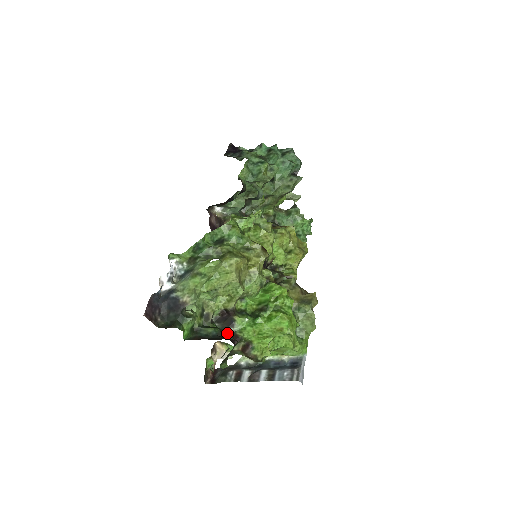
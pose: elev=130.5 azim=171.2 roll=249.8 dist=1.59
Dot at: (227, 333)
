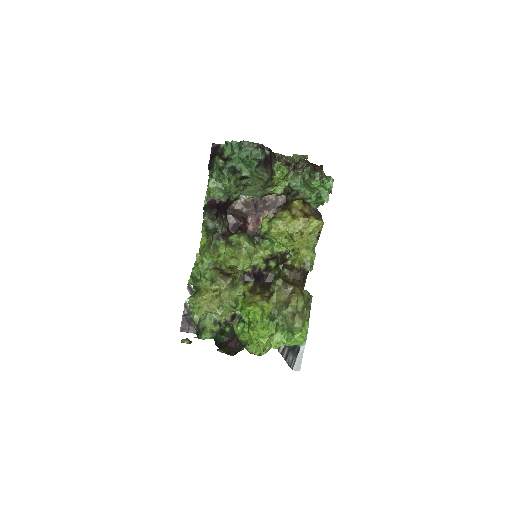
Dot at: (233, 335)
